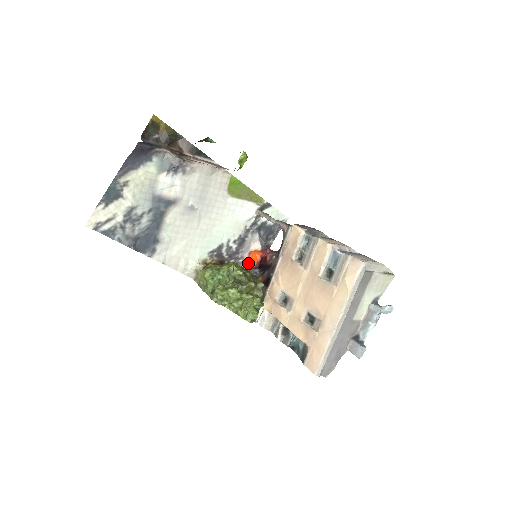
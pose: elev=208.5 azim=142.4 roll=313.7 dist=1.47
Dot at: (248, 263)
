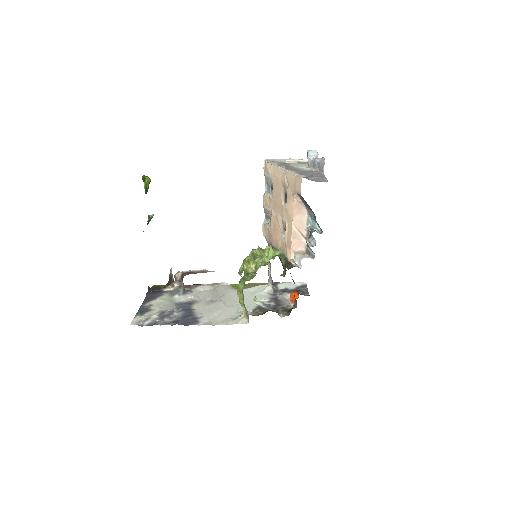
Dot at: (293, 301)
